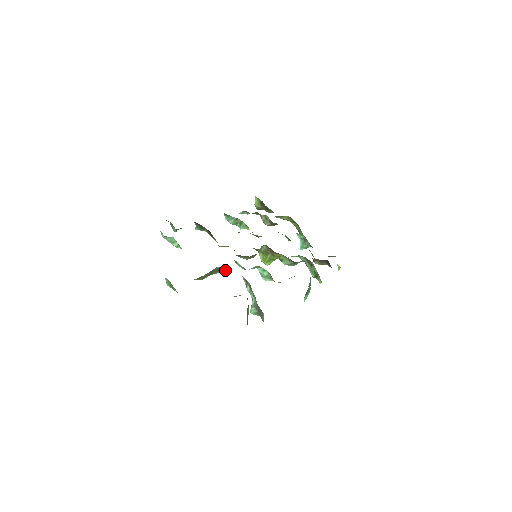
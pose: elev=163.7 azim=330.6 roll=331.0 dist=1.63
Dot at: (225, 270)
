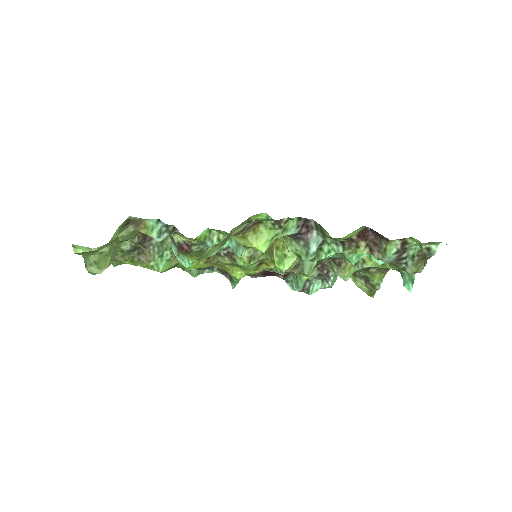
Dot at: occluded
